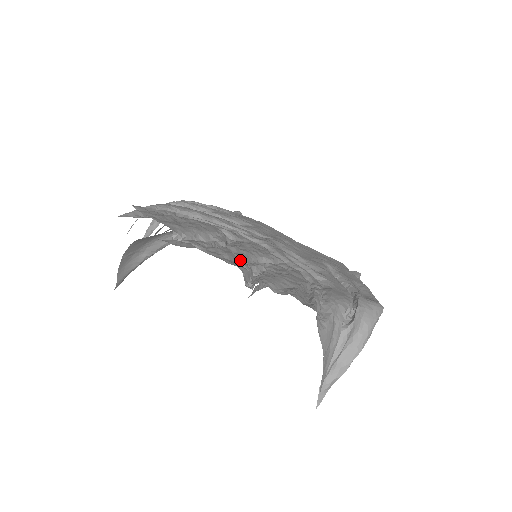
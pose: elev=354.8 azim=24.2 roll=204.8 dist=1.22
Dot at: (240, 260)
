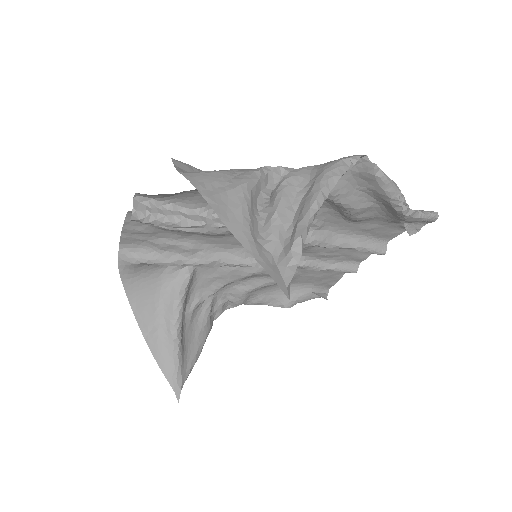
Dot at: (176, 228)
